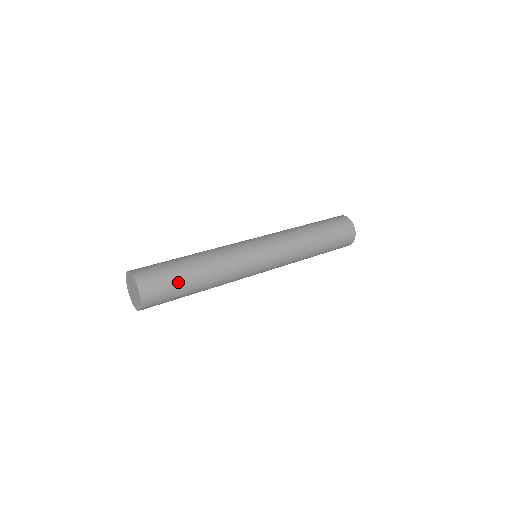
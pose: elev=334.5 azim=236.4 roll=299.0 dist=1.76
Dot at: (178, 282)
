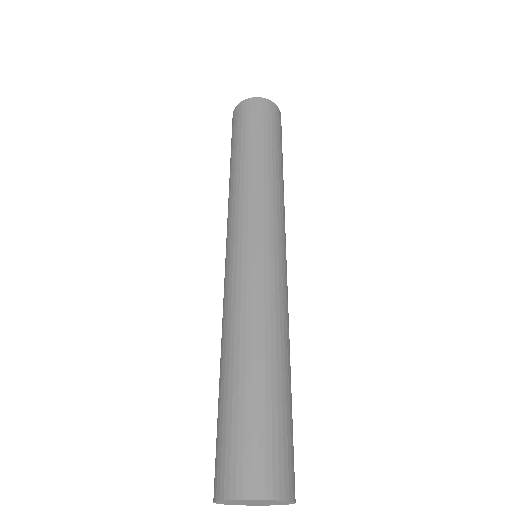
Dot at: (271, 411)
